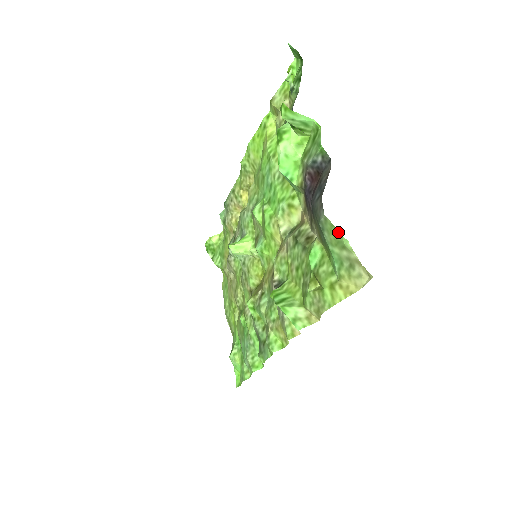
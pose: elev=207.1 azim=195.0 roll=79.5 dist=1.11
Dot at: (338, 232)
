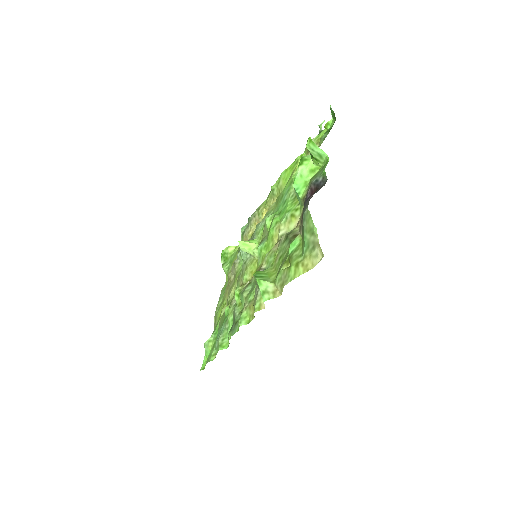
Dot at: (312, 221)
